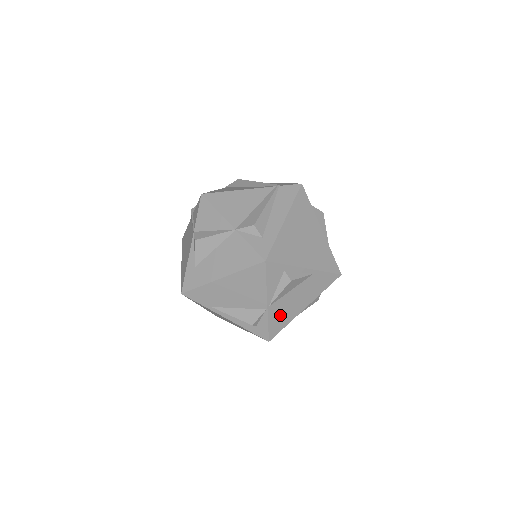
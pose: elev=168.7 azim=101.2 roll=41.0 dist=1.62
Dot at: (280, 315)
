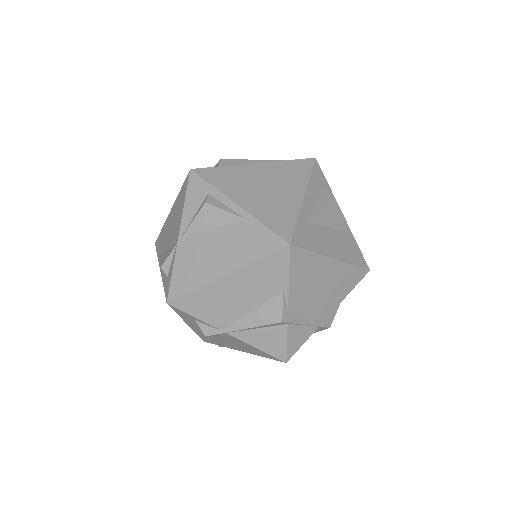
Dot at: (190, 265)
